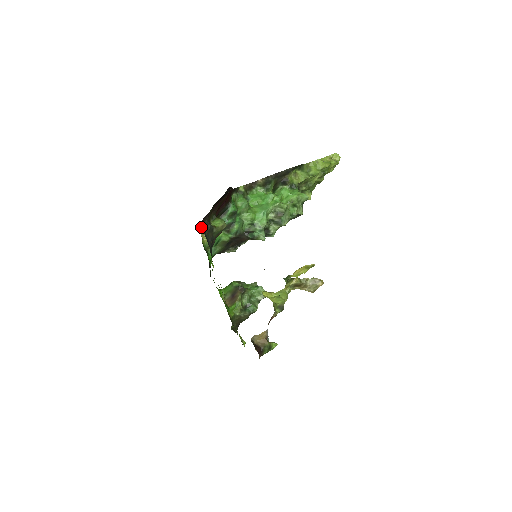
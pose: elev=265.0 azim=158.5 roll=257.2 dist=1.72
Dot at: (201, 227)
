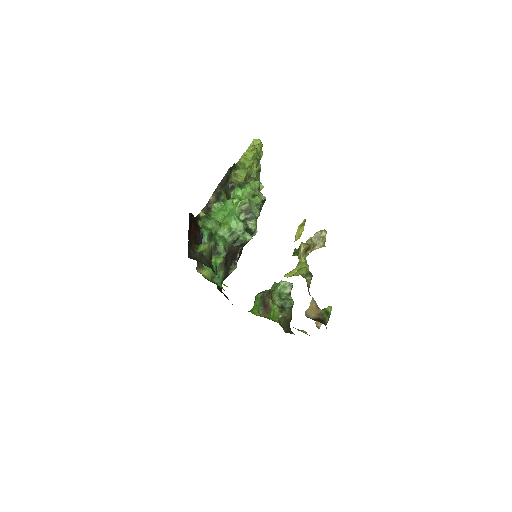
Dot at: (191, 258)
